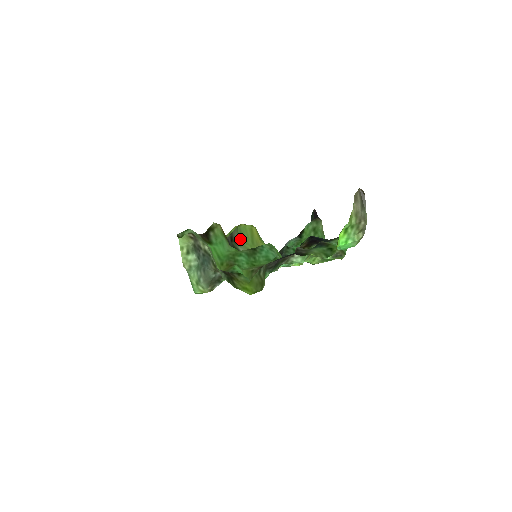
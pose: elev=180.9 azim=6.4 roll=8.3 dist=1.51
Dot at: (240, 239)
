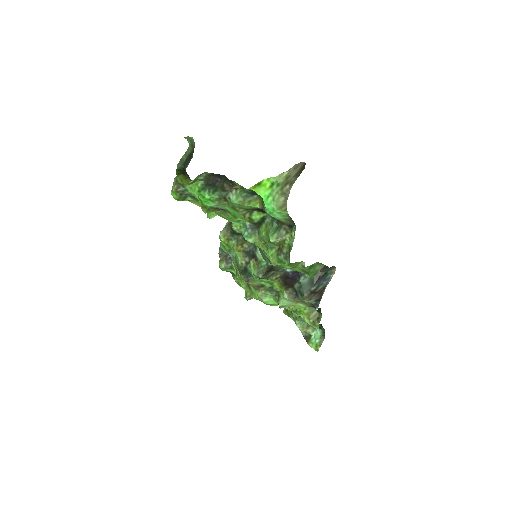
Dot at: occluded
